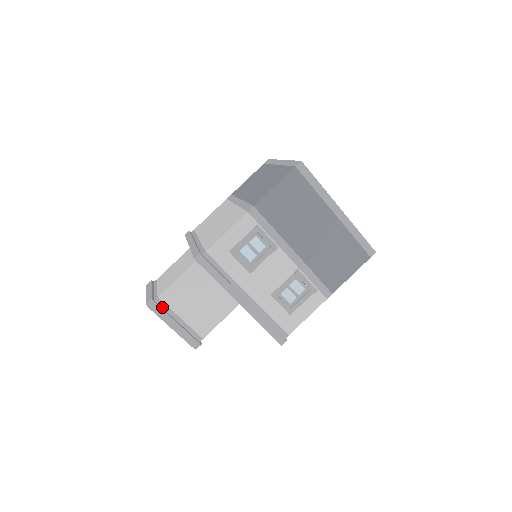
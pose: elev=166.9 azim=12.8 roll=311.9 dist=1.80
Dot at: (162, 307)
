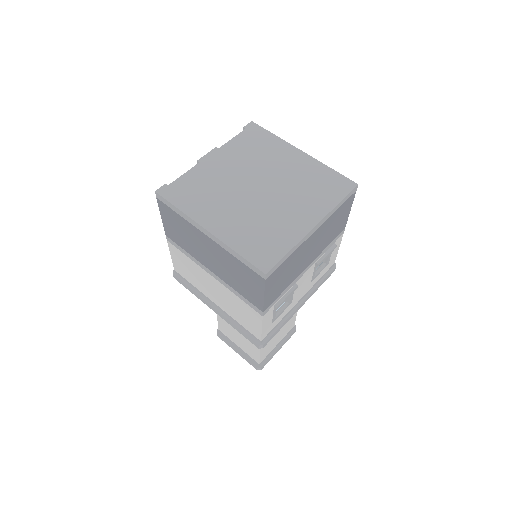
Dot at: (265, 359)
